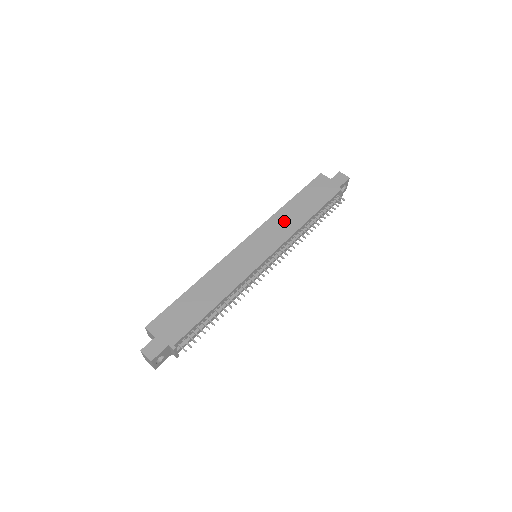
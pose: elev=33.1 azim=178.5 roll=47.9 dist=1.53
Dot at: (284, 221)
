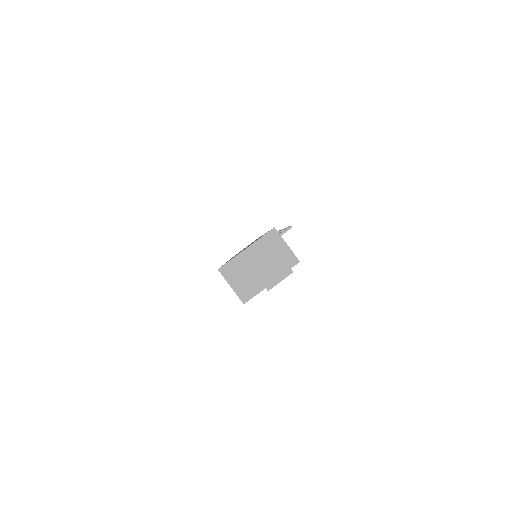
Dot at: occluded
